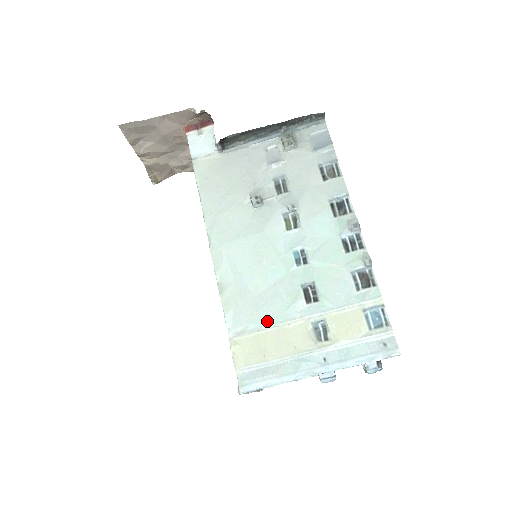
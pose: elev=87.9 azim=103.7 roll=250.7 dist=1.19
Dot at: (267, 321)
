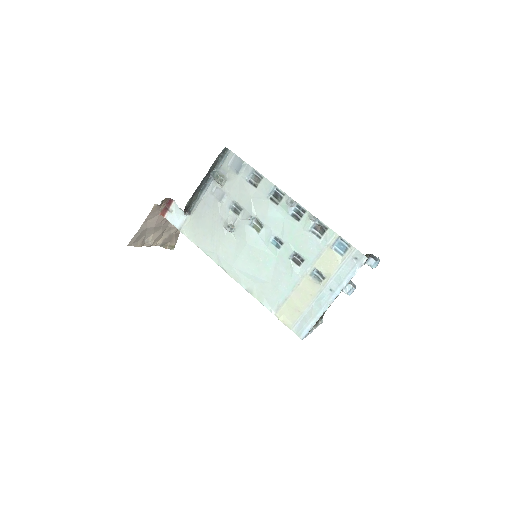
Dot at: (286, 291)
